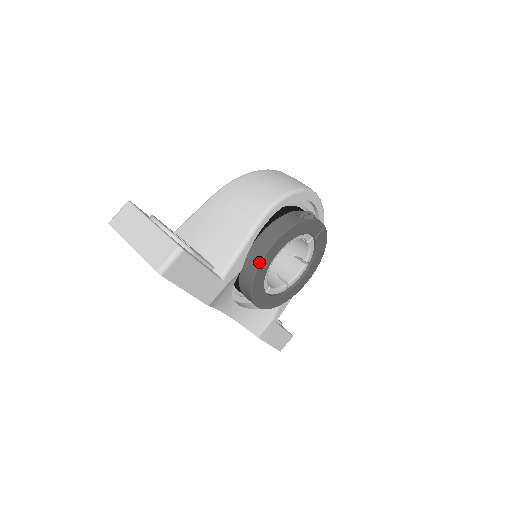
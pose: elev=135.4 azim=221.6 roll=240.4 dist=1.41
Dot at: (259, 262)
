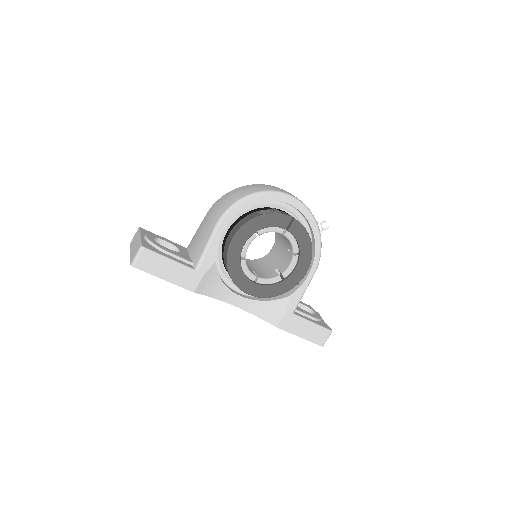
Dot at: (226, 254)
